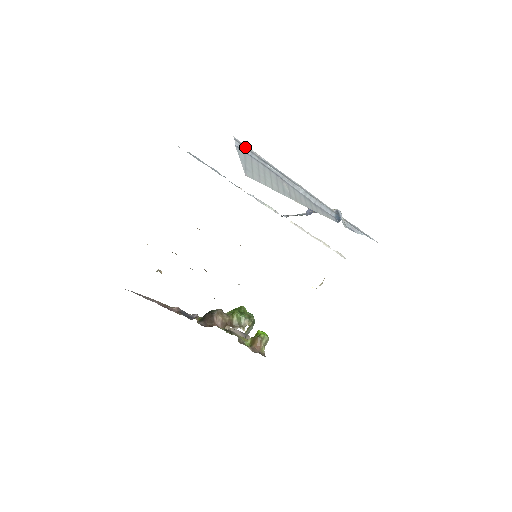
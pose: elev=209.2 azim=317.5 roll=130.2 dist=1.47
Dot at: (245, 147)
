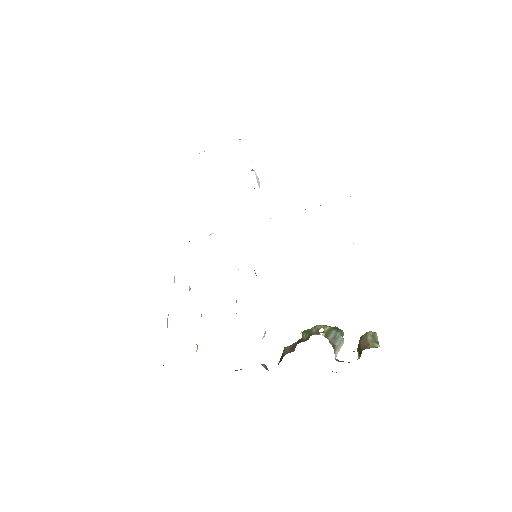
Dot at: occluded
